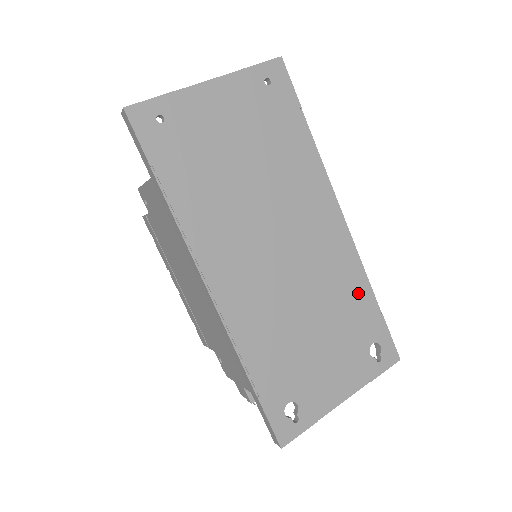
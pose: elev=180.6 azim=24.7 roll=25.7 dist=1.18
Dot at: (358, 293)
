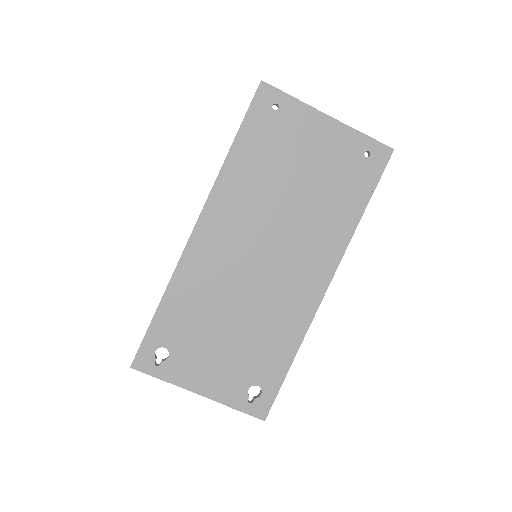
Dot at: (284, 343)
